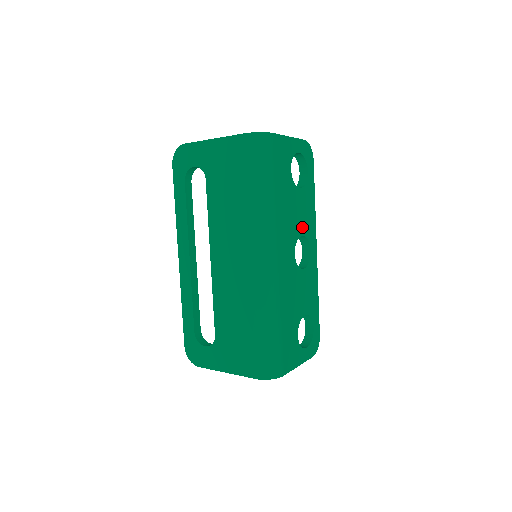
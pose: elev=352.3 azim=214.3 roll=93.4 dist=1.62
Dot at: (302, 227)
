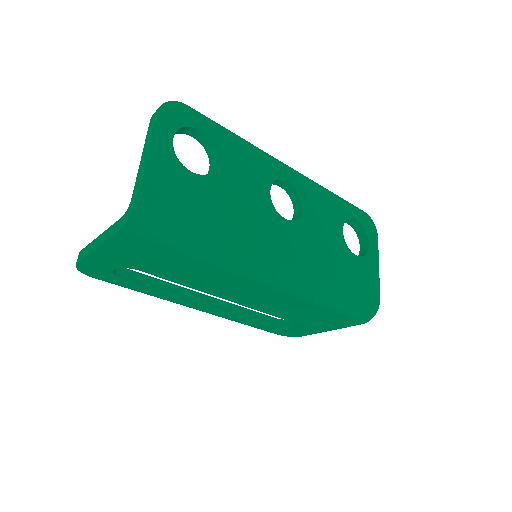
Dot at: (261, 185)
